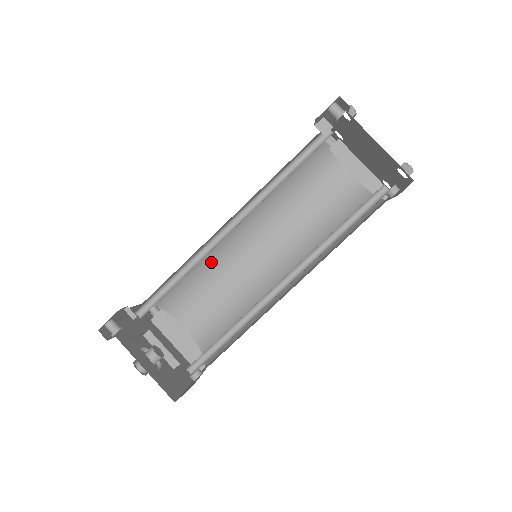
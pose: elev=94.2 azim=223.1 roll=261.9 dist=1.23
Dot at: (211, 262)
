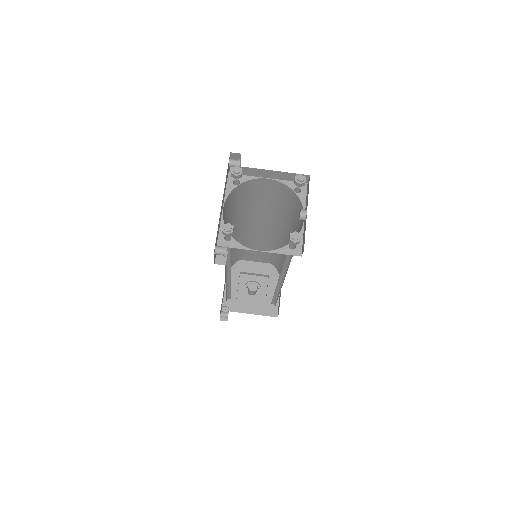
Dot at: occluded
